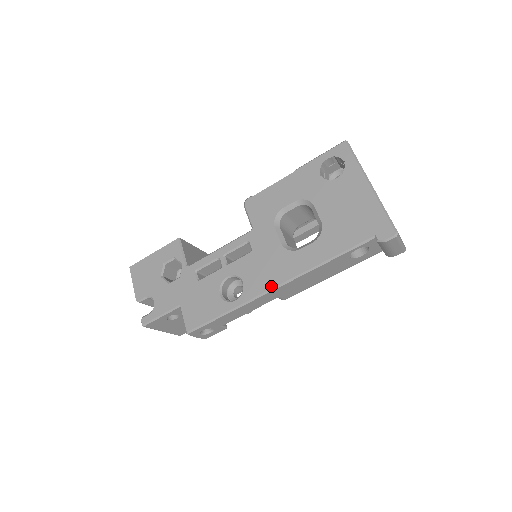
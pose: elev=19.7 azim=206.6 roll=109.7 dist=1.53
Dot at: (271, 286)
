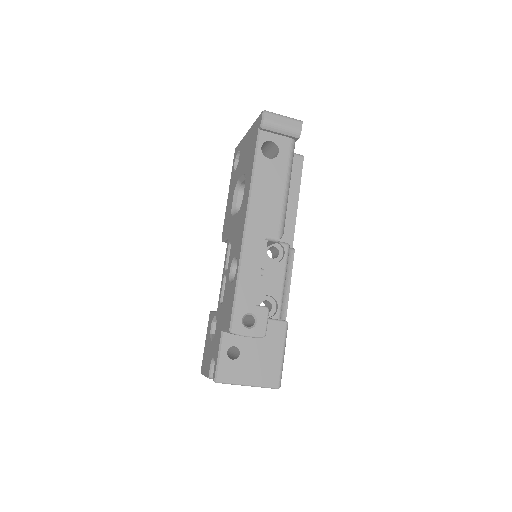
Dot at: (243, 229)
